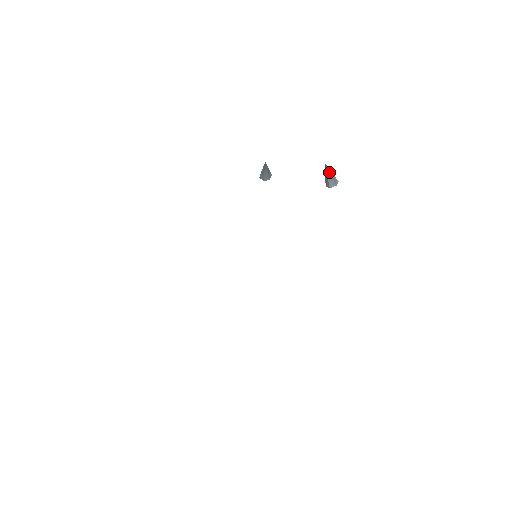
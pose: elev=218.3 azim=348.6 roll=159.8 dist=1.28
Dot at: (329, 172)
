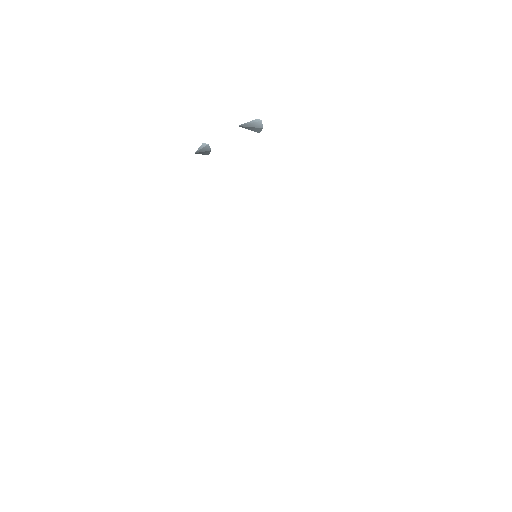
Dot at: (247, 127)
